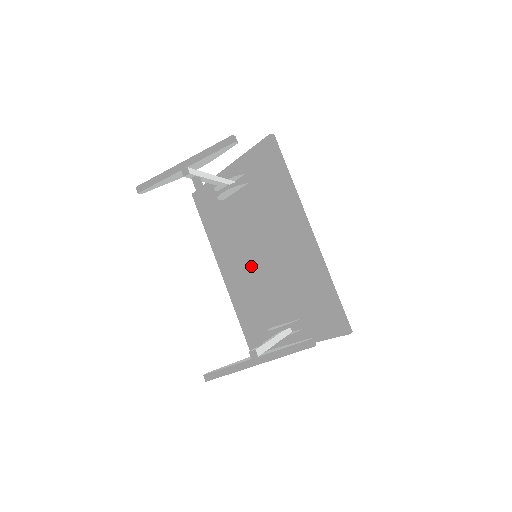
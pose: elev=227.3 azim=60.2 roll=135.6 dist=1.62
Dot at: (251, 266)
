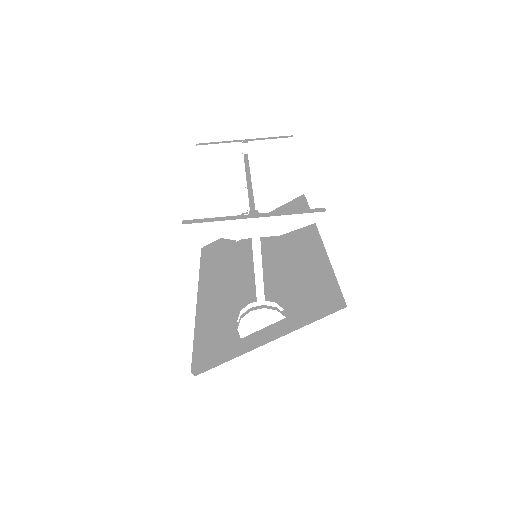
Dot at: (240, 280)
